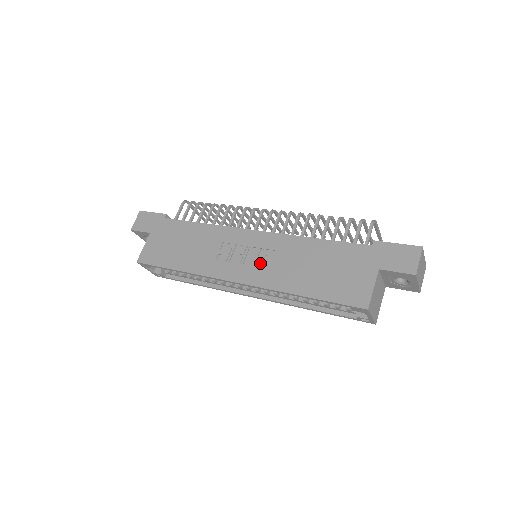
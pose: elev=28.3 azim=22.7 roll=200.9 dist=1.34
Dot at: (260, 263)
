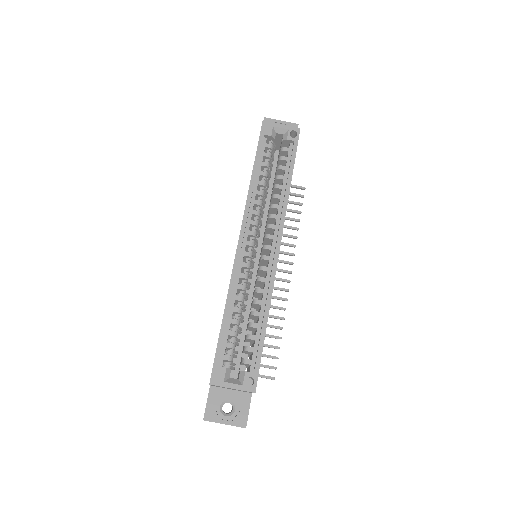
Dot at: occluded
